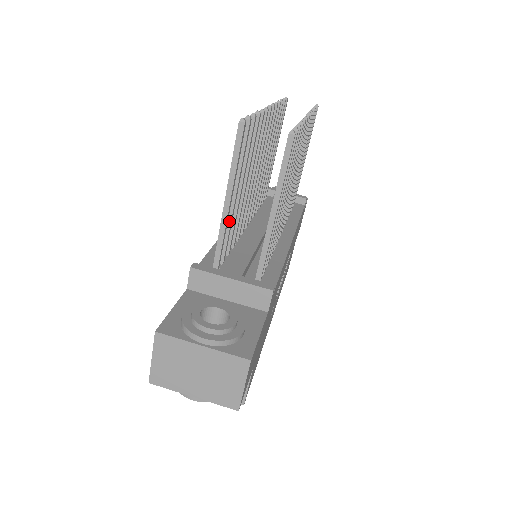
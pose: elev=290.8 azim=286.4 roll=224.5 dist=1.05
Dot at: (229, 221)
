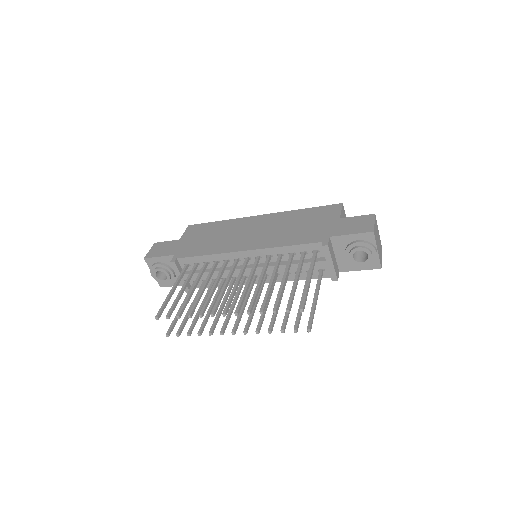
Dot at: (187, 280)
